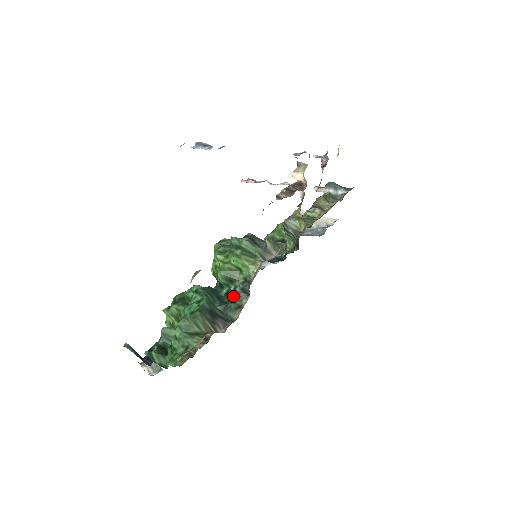
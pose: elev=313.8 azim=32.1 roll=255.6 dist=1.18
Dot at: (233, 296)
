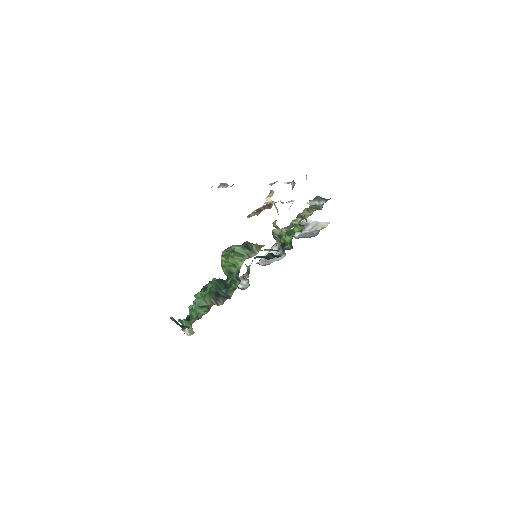
Dot at: (232, 283)
